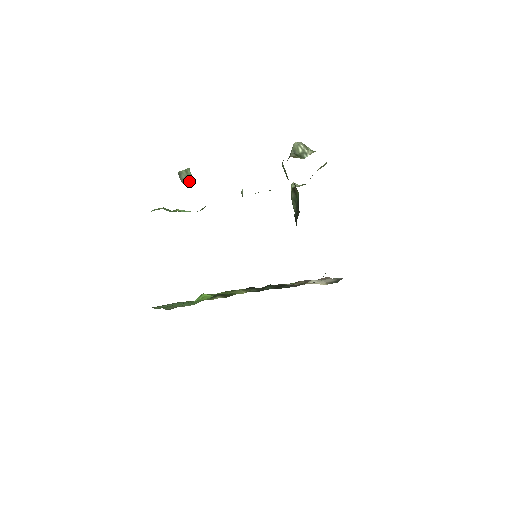
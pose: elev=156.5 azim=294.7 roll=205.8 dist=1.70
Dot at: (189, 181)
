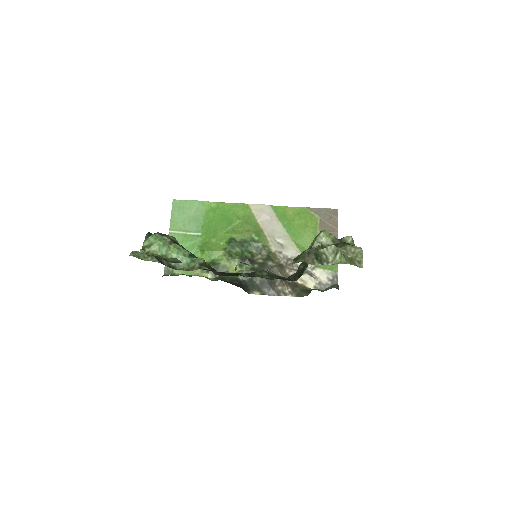
Dot at: (176, 262)
